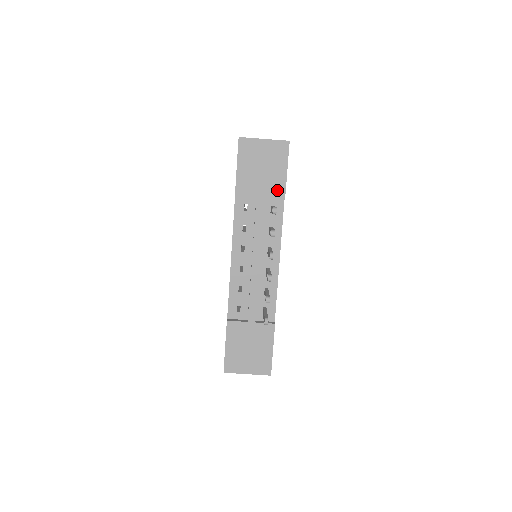
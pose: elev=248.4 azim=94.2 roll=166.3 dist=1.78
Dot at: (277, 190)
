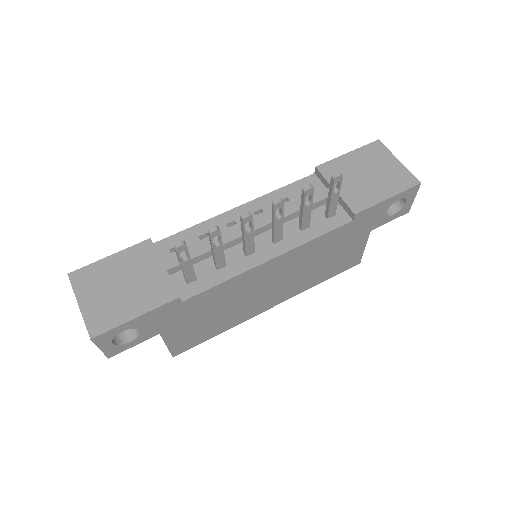
Dot at: (357, 201)
